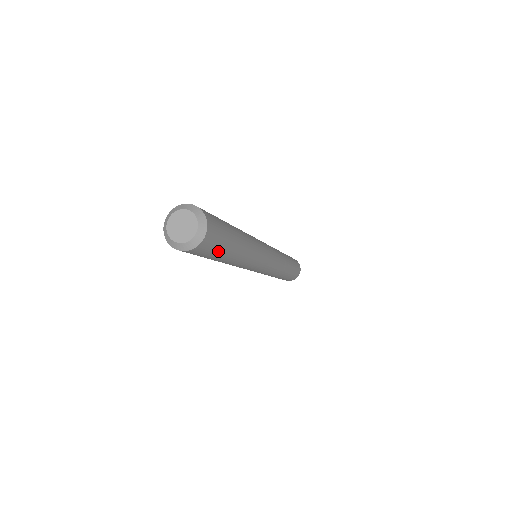
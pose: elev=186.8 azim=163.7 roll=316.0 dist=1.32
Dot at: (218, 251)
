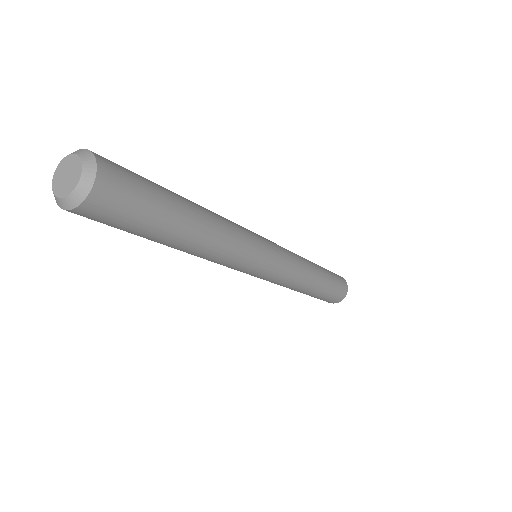
Dot at: (150, 198)
